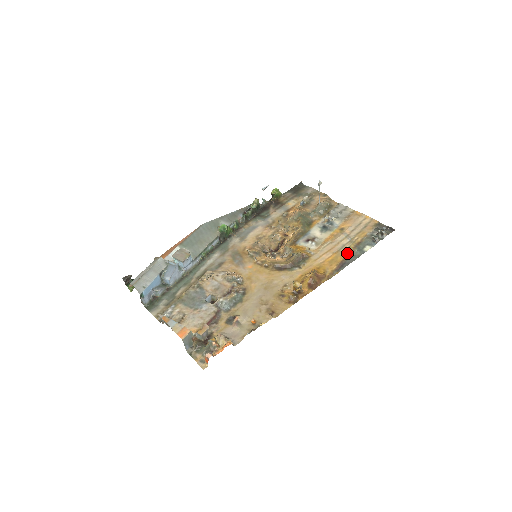
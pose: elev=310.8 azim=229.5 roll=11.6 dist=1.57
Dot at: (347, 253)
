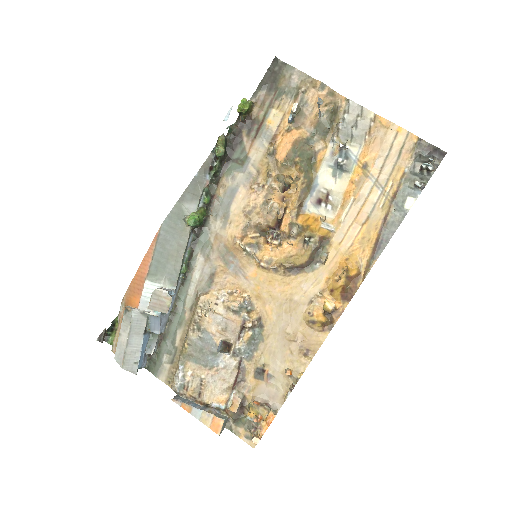
Dot at: (382, 221)
